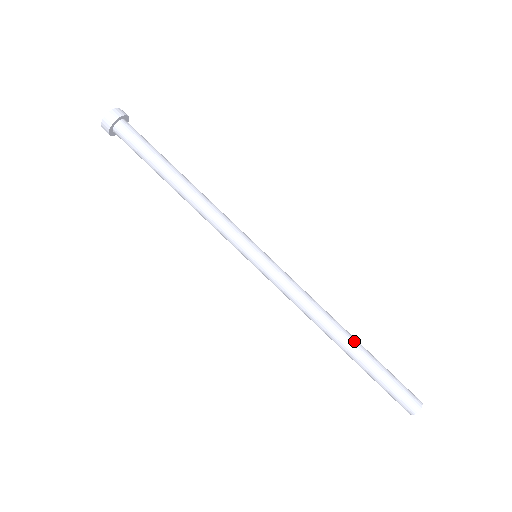
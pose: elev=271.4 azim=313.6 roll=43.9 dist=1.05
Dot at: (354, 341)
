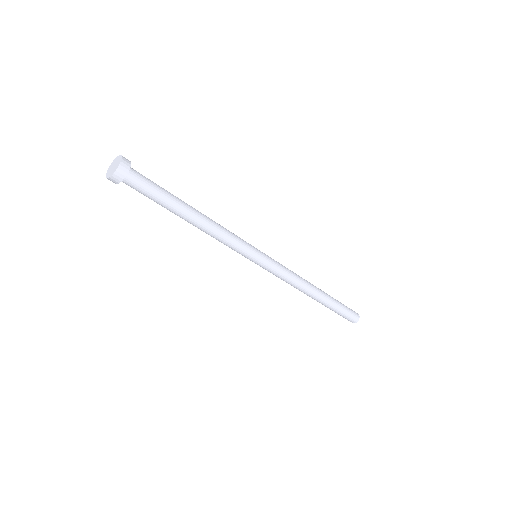
Dot at: (323, 293)
